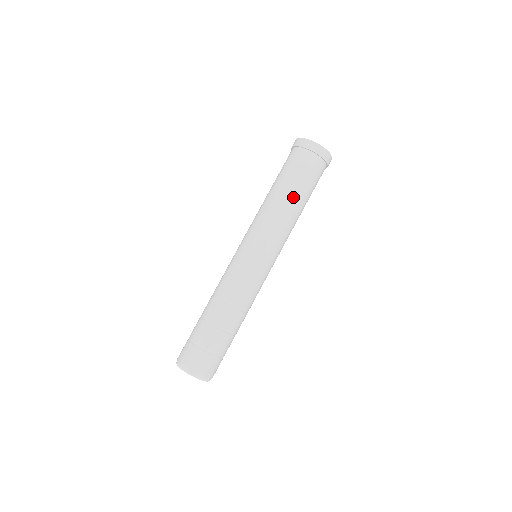
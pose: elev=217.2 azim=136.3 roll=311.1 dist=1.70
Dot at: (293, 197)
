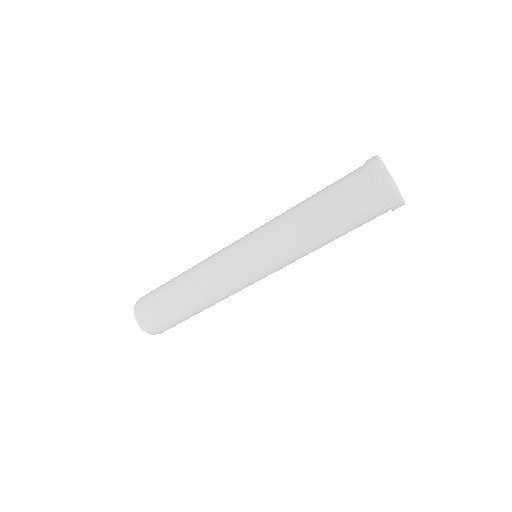
Dot at: (331, 238)
